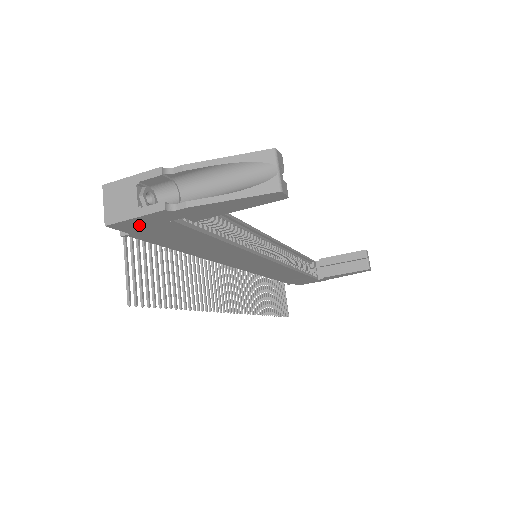
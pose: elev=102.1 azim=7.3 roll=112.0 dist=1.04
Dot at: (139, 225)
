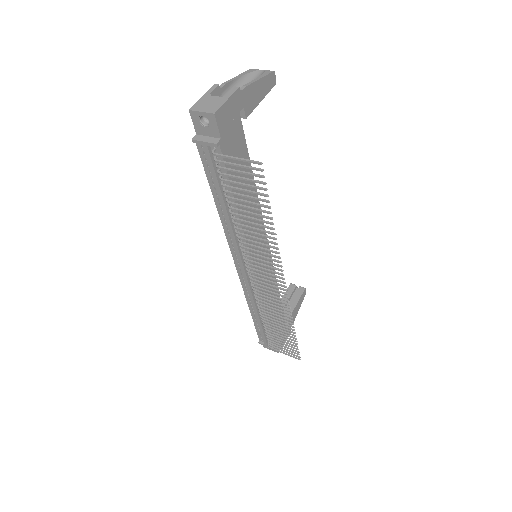
Dot at: (227, 118)
